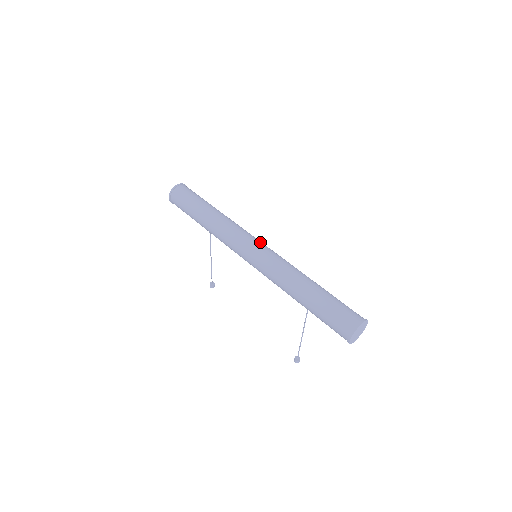
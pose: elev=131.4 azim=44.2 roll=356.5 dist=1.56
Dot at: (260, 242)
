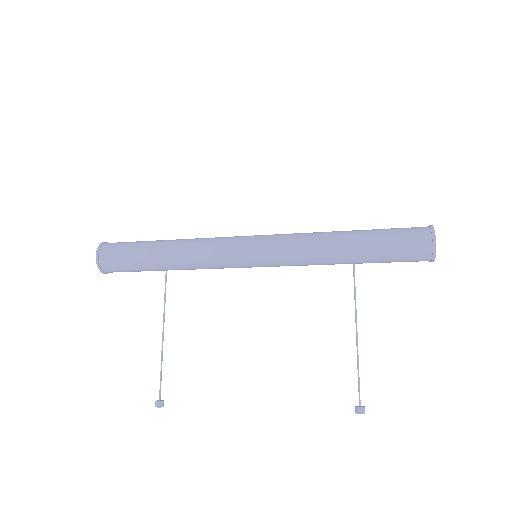
Dot at: occluded
